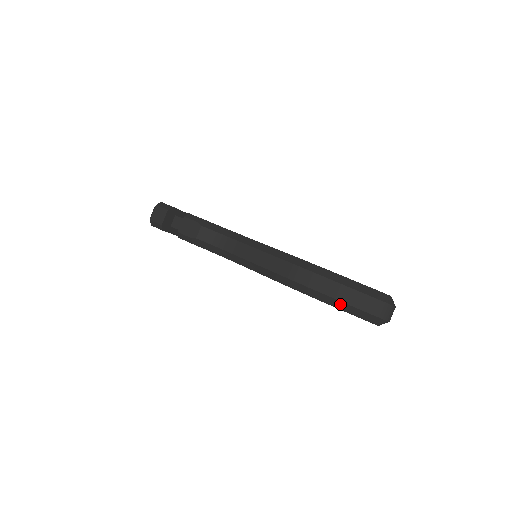
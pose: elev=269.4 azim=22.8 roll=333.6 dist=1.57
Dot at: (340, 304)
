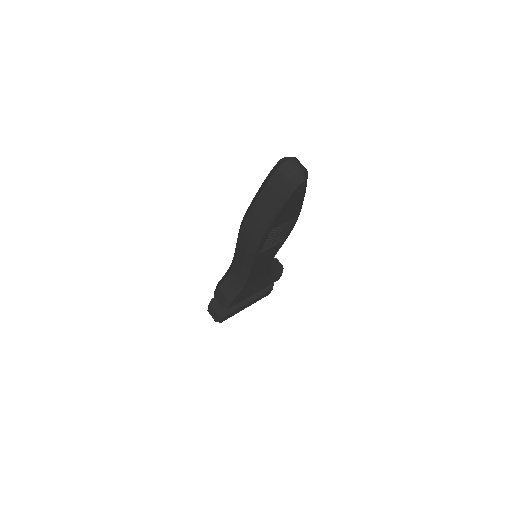
Dot at: (271, 211)
